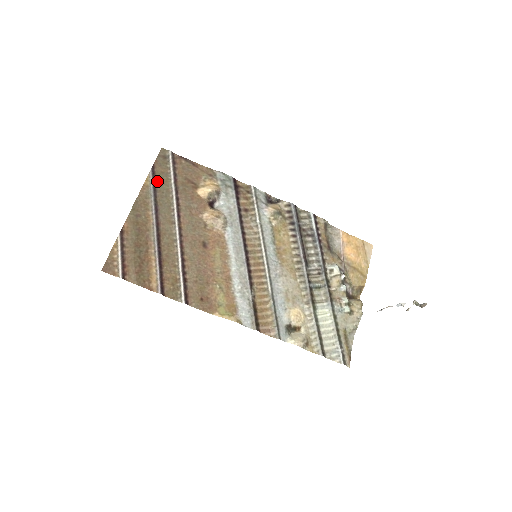
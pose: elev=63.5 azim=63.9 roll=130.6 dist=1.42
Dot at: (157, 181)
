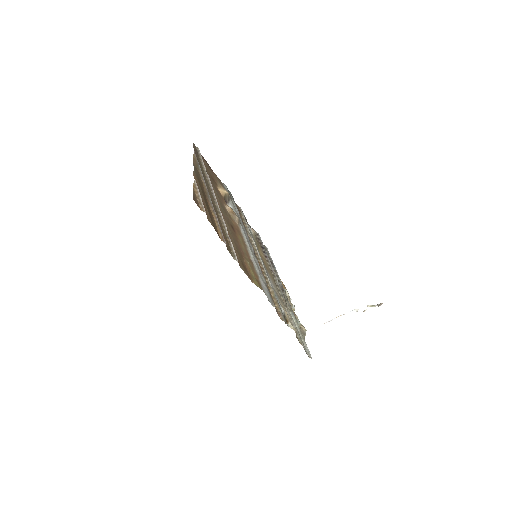
Dot at: occluded
